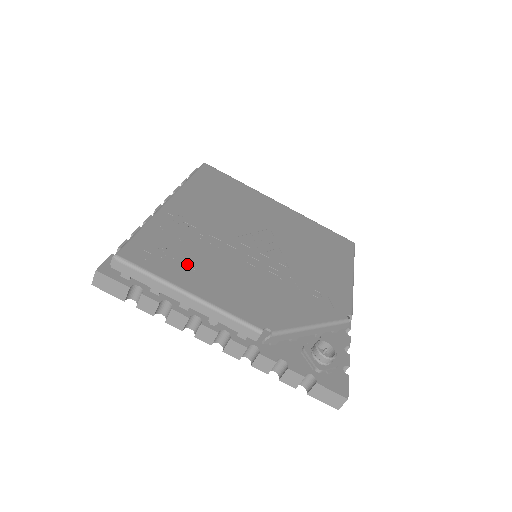
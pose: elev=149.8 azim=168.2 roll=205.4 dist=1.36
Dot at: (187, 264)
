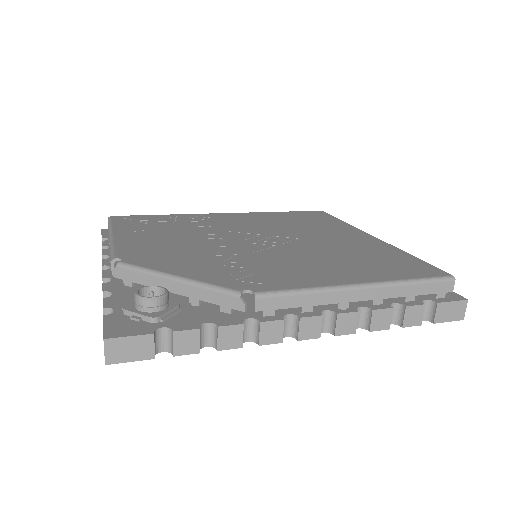
Dot at: (148, 228)
